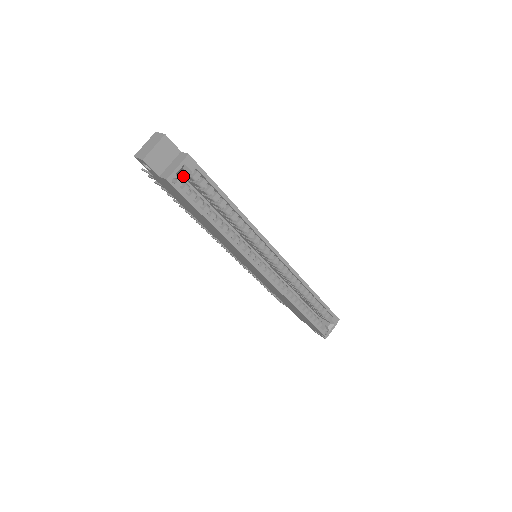
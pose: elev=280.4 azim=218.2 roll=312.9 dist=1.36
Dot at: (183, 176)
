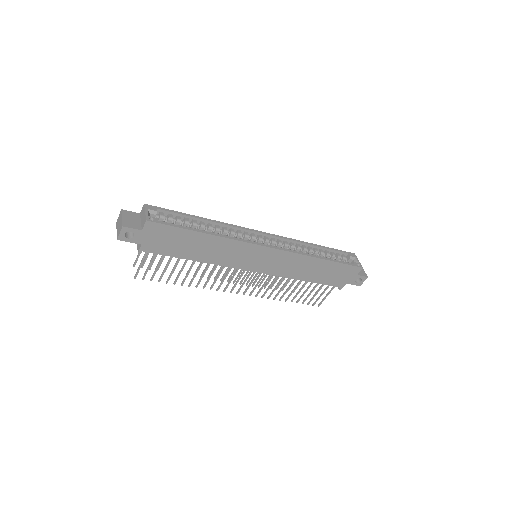
Dot at: occluded
